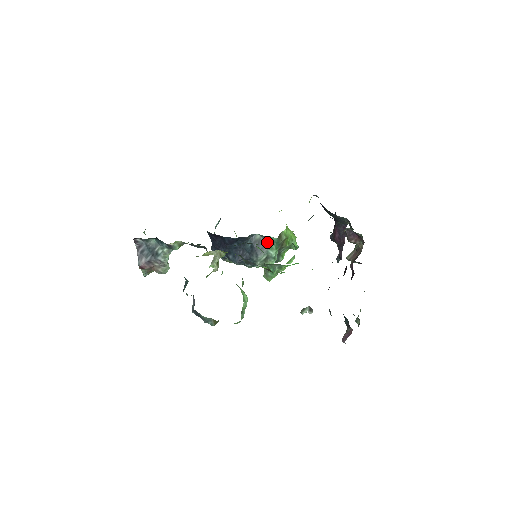
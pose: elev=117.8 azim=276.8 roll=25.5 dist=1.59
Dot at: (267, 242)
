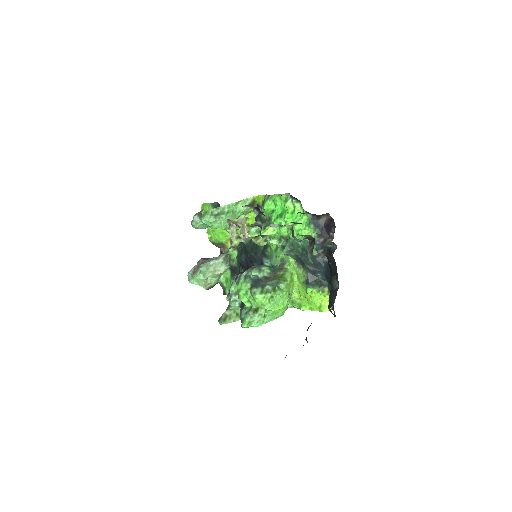
Dot at: occluded
